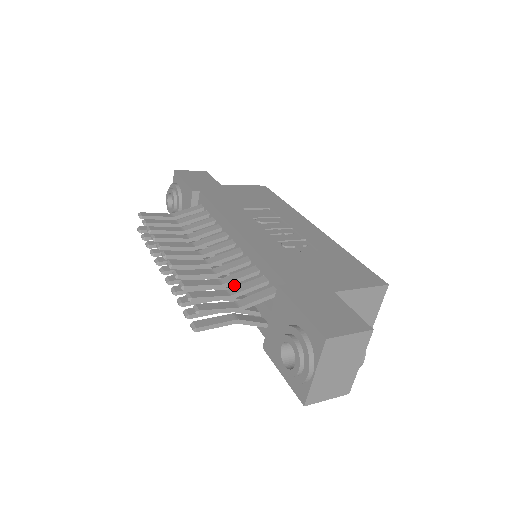
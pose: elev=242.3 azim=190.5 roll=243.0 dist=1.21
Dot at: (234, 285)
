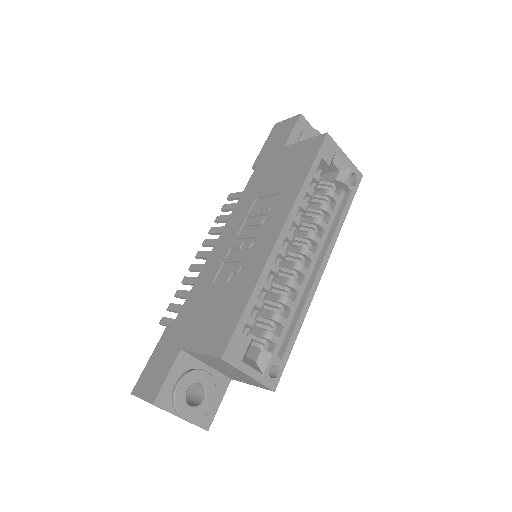
Dot at: occluded
